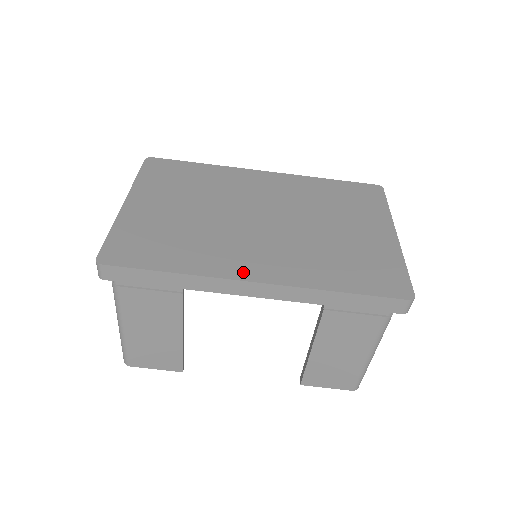
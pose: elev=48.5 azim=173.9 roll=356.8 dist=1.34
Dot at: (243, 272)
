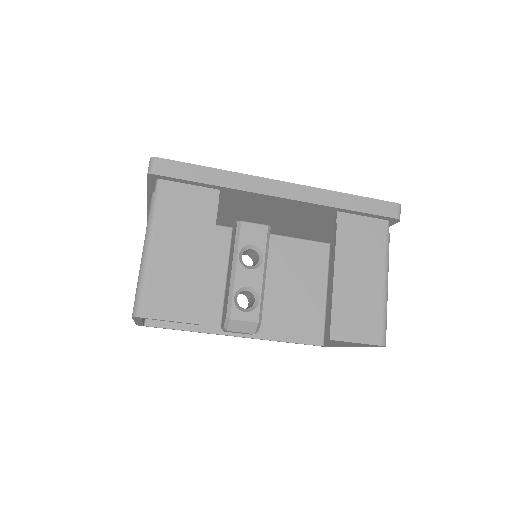
Dot at: occluded
